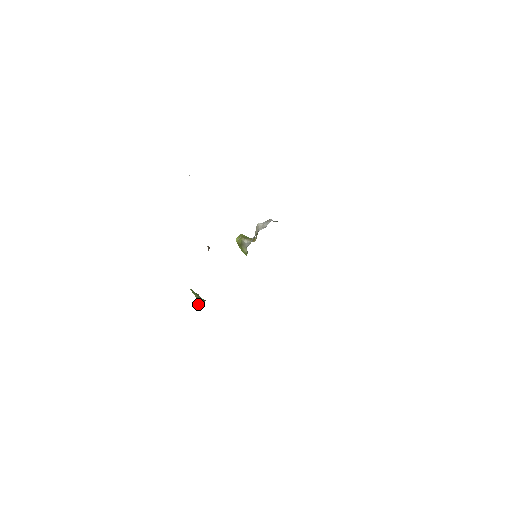
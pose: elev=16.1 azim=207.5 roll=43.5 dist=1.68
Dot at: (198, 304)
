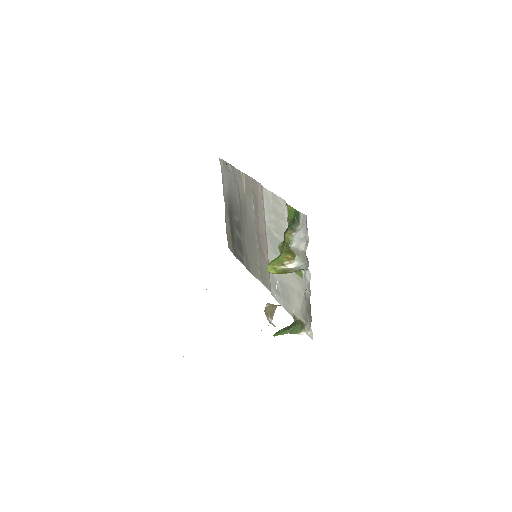
Dot at: (303, 334)
